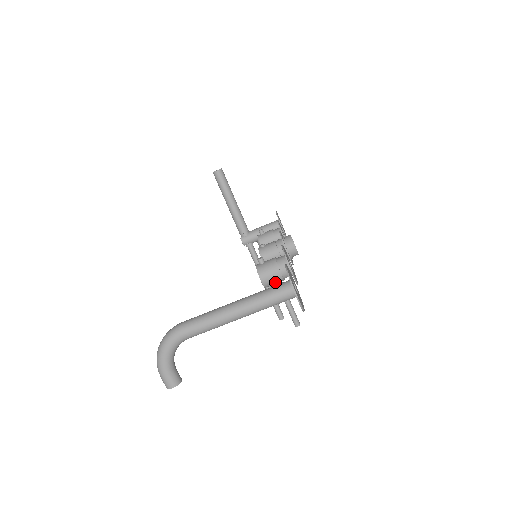
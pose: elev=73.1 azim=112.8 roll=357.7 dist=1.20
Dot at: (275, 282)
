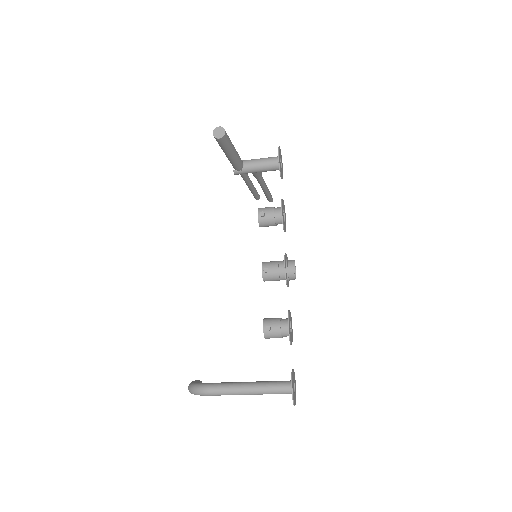
Dot at: occluded
